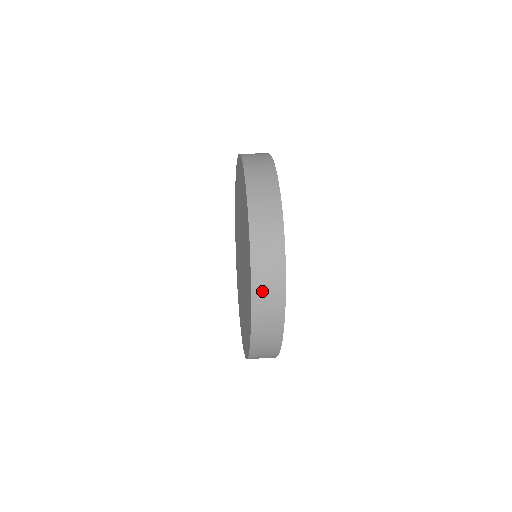
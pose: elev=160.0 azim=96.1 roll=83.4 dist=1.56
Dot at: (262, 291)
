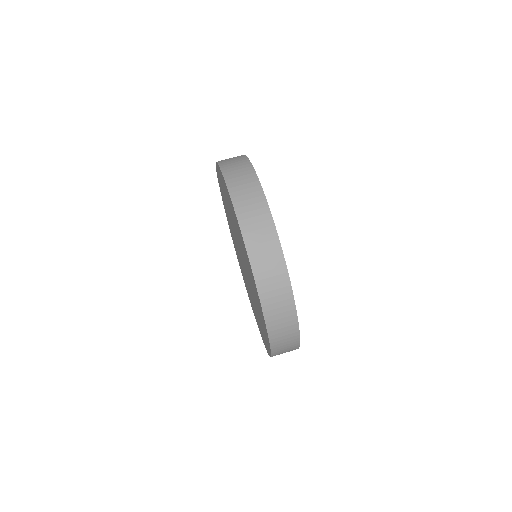
Dot at: (274, 314)
